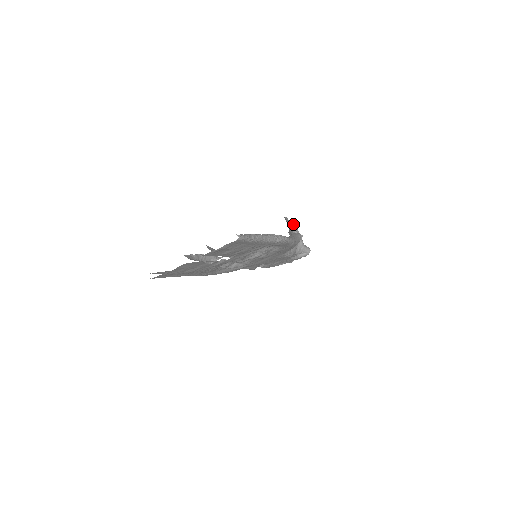
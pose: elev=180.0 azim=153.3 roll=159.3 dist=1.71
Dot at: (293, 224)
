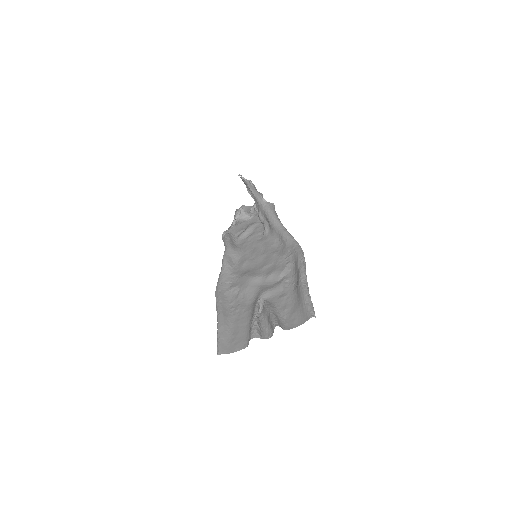
Dot at: (249, 181)
